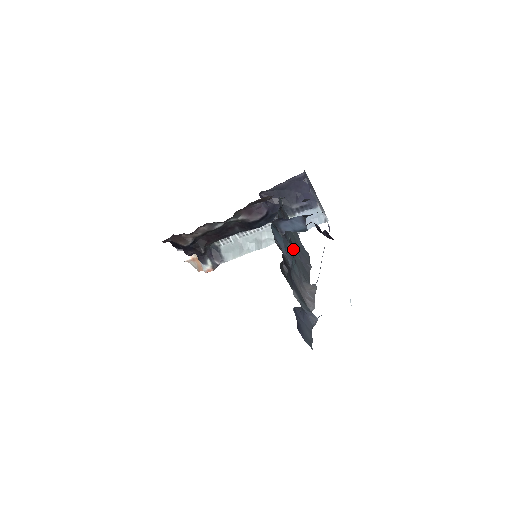
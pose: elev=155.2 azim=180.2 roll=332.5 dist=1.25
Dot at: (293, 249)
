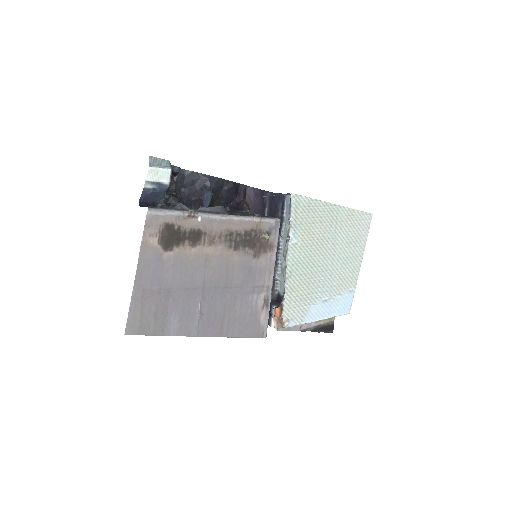
Dot at: (168, 194)
